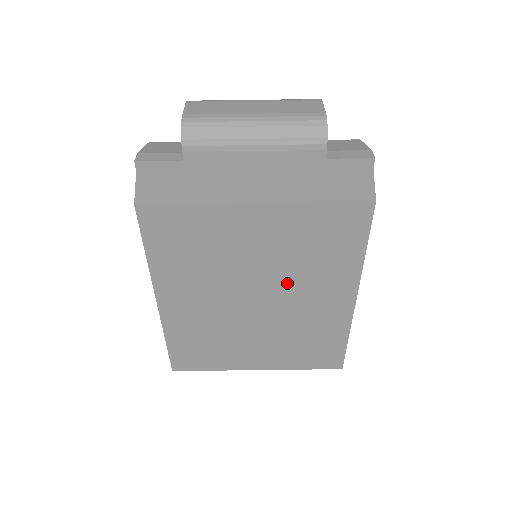
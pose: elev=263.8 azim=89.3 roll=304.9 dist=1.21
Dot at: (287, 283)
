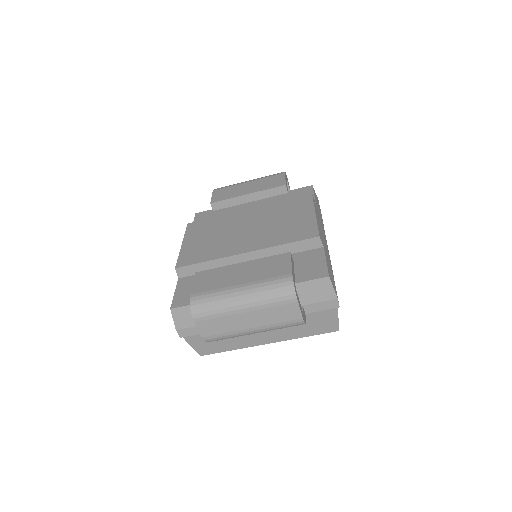
Dot at: occluded
